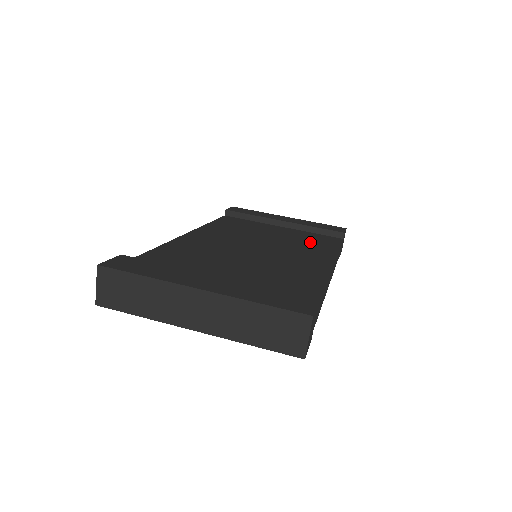
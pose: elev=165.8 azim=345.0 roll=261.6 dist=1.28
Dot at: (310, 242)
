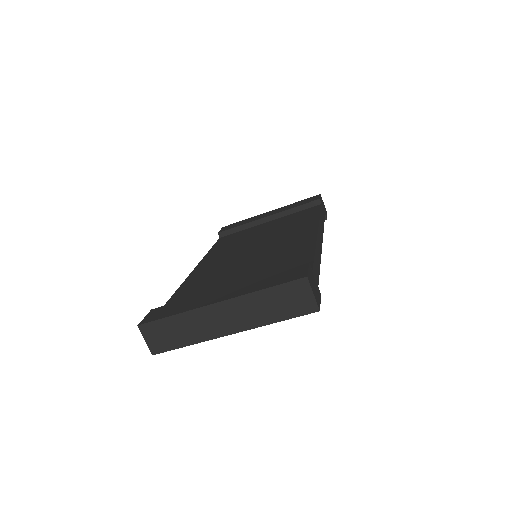
Dot at: (294, 222)
